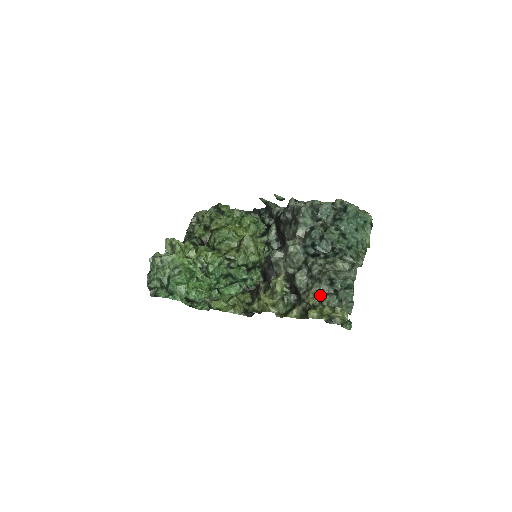
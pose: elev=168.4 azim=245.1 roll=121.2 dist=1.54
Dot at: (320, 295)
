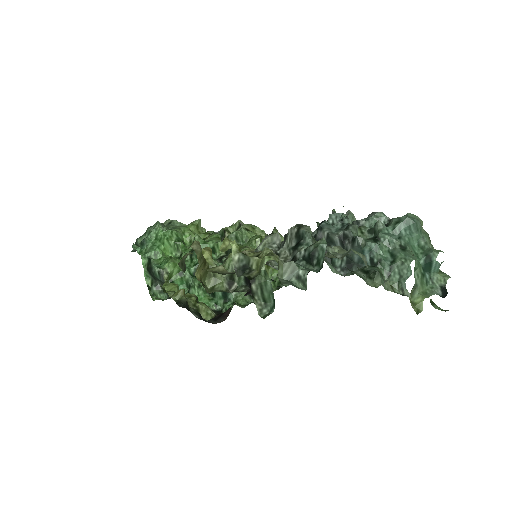
Dot at: occluded
